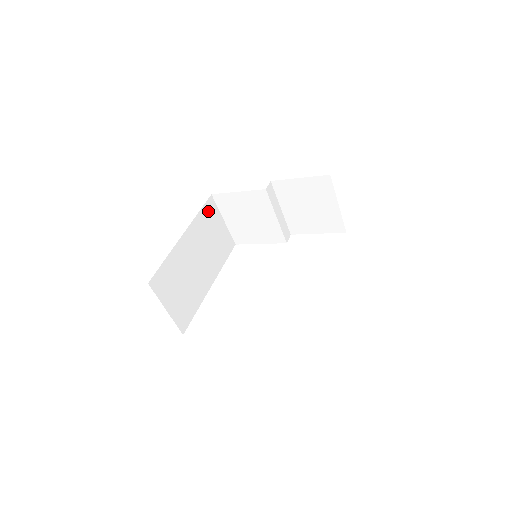
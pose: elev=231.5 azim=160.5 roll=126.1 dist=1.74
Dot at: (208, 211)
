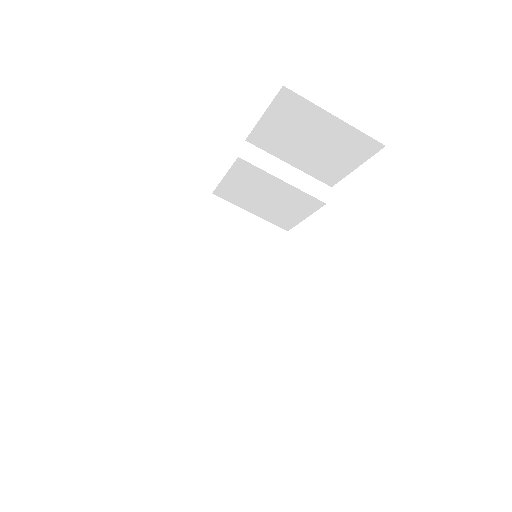
Dot at: (215, 216)
